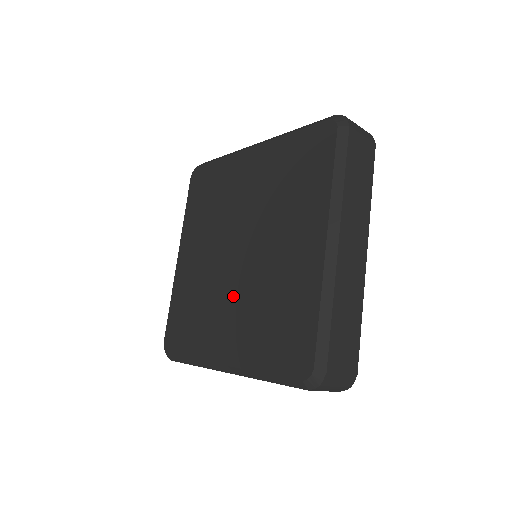
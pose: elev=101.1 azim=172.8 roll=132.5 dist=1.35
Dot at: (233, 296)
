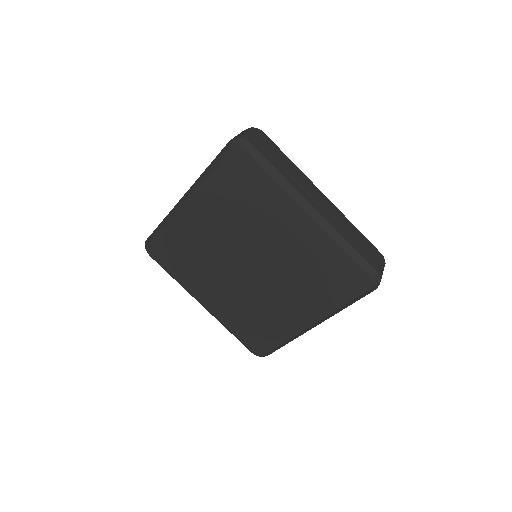
Dot at: (275, 290)
